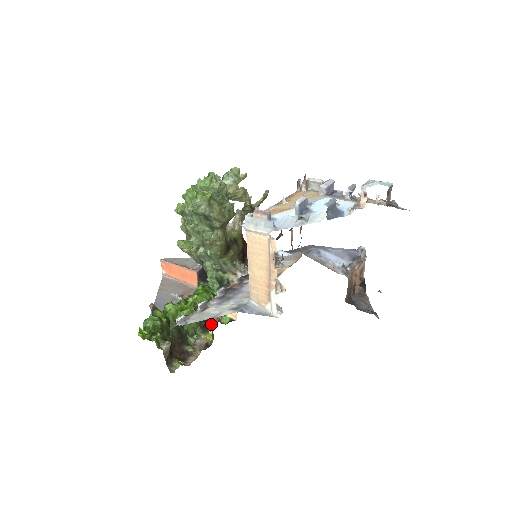
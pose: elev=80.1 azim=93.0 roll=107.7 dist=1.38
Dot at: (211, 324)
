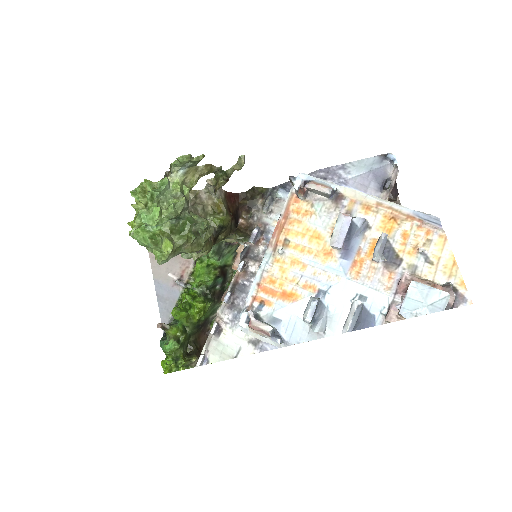
Dot at: occluded
